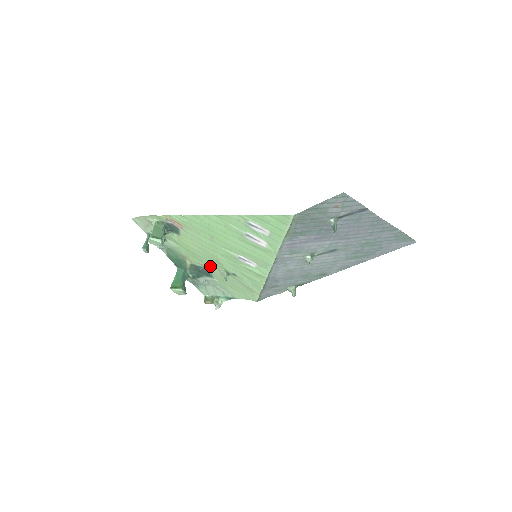
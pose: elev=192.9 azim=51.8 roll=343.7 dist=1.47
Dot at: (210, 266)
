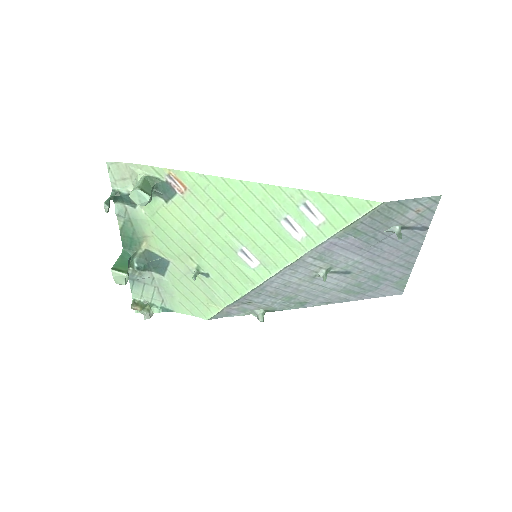
Dot at: (177, 257)
